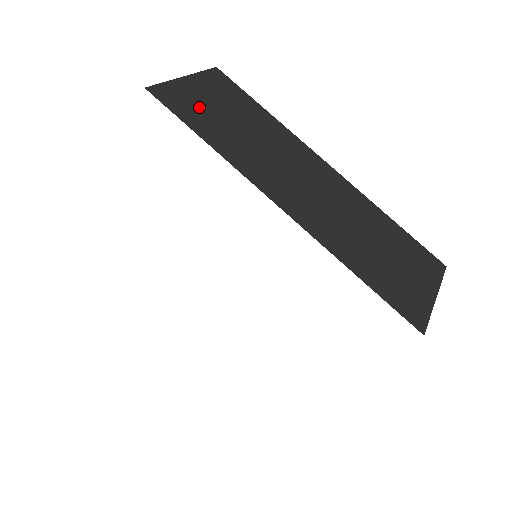
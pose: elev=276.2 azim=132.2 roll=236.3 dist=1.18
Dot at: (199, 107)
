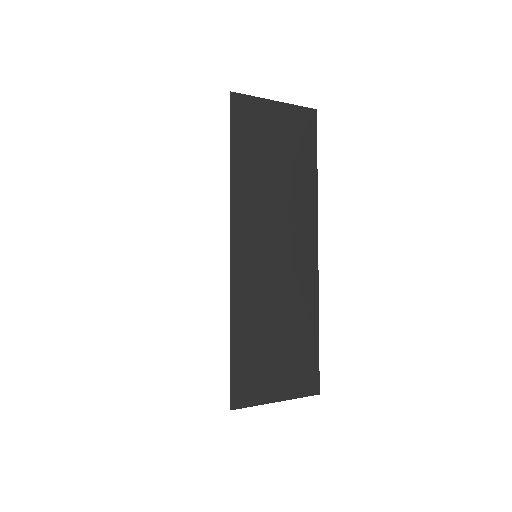
Dot at: (258, 133)
